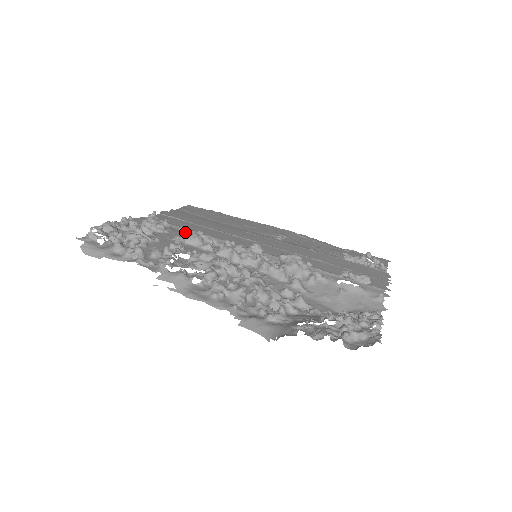
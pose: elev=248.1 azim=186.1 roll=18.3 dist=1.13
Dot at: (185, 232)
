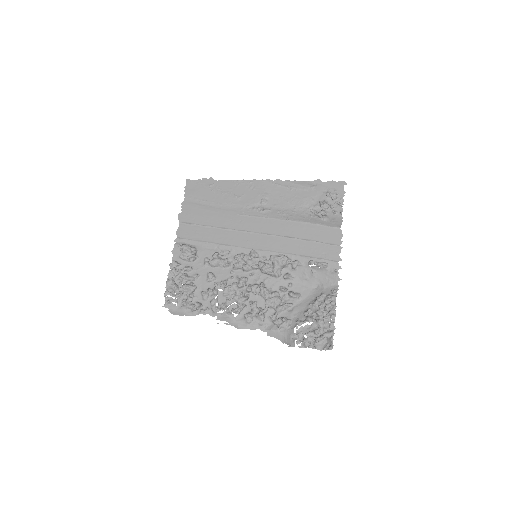
Dot at: (209, 261)
